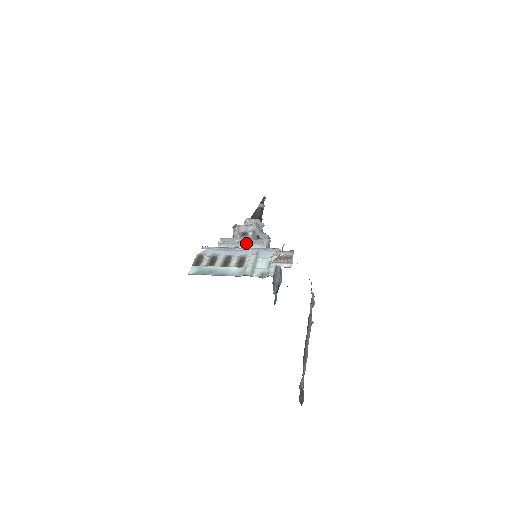
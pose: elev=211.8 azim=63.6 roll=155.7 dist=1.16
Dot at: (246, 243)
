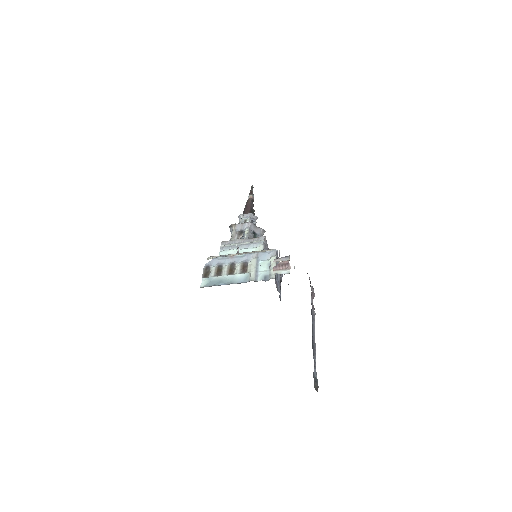
Dot at: (245, 244)
